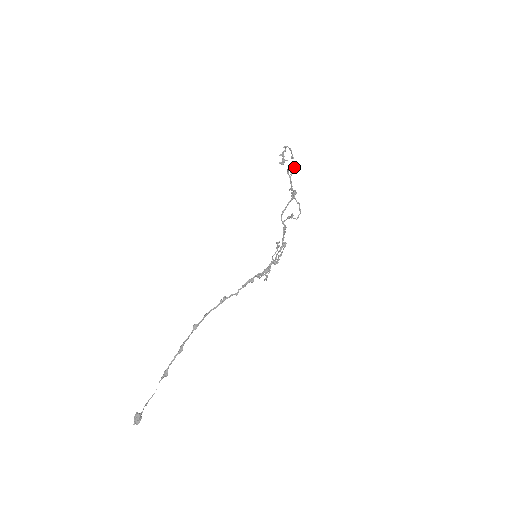
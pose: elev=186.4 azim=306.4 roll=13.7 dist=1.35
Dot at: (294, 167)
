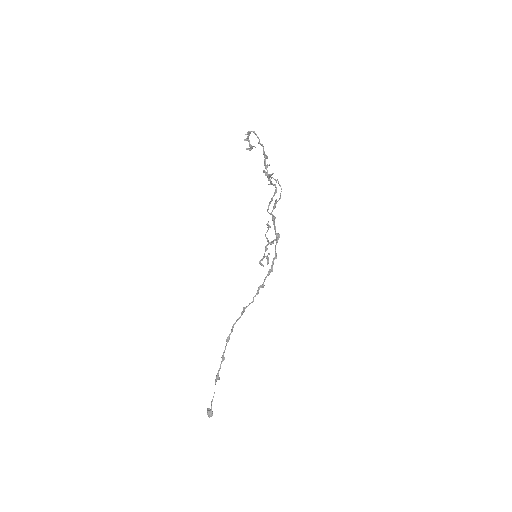
Dot at: (266, 157)
